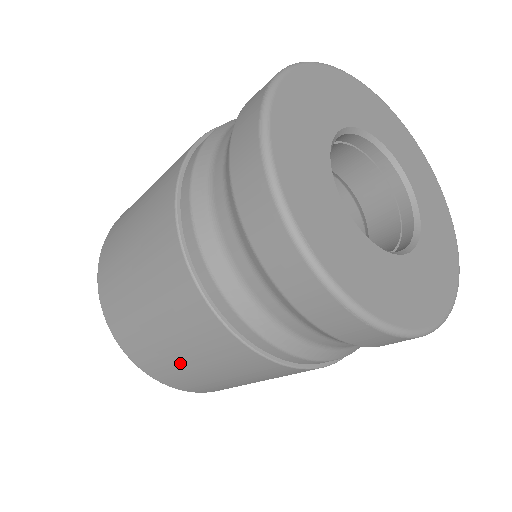
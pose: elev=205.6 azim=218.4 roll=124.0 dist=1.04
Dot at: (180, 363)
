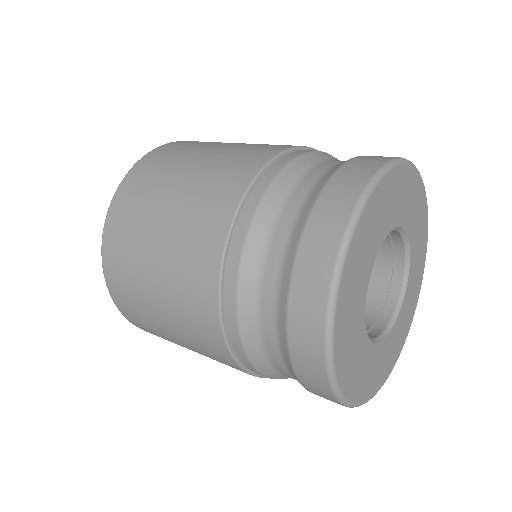
Dot at: occluded
